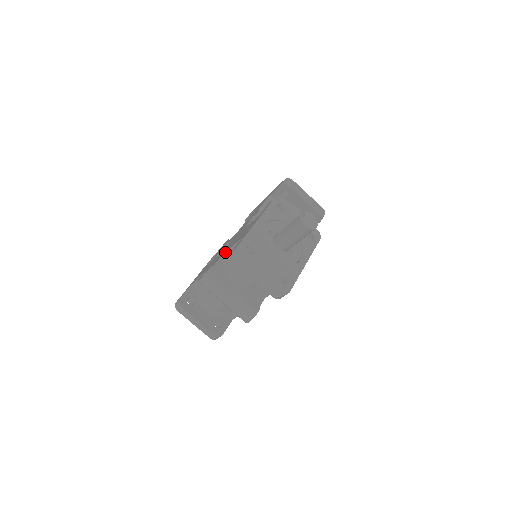
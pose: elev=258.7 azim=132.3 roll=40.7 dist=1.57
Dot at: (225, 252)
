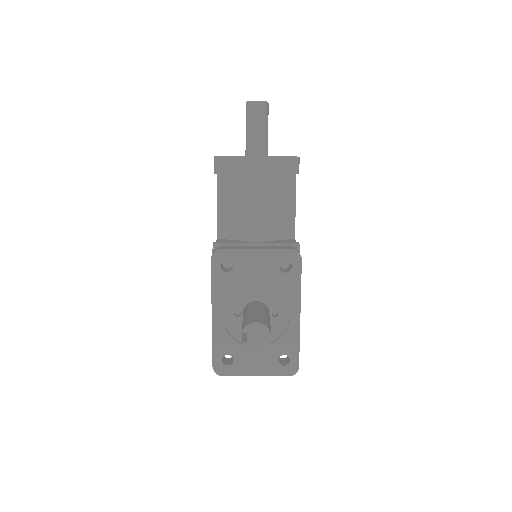
Dot at: occluded
